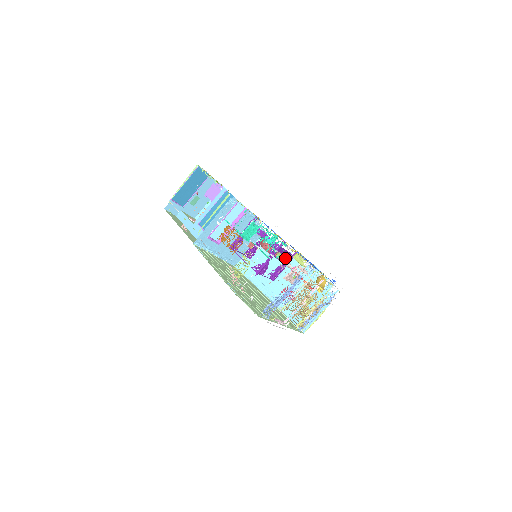
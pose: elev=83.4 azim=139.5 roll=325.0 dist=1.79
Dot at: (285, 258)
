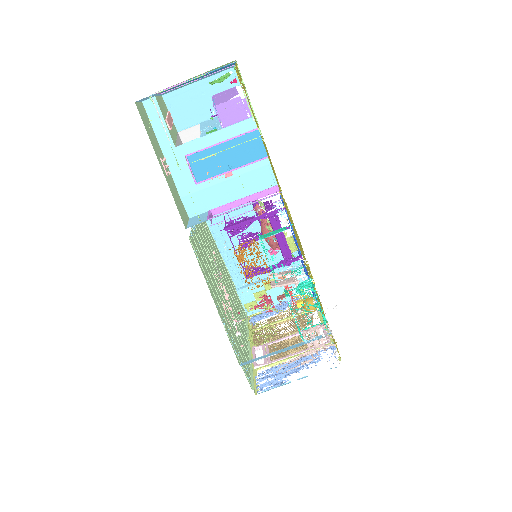
Dot at: occluded
